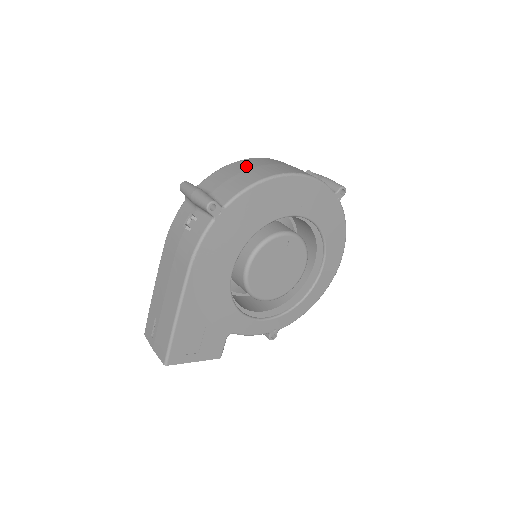
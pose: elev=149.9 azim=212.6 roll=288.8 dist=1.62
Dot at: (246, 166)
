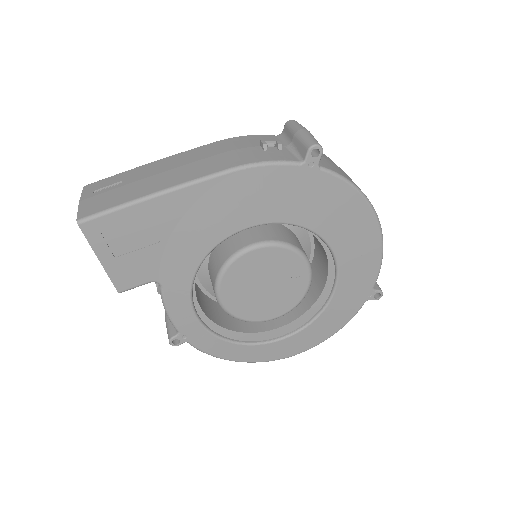
Dot at: occluded
